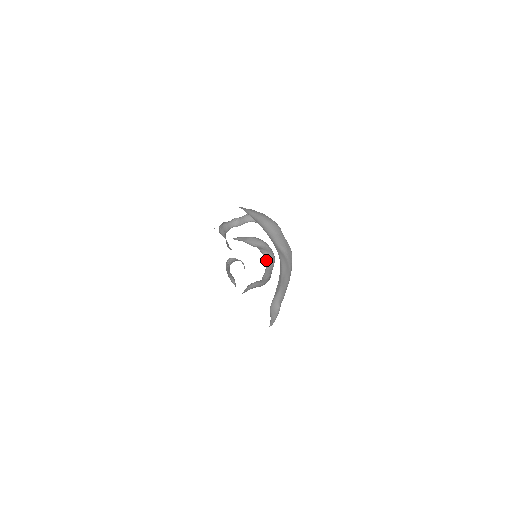
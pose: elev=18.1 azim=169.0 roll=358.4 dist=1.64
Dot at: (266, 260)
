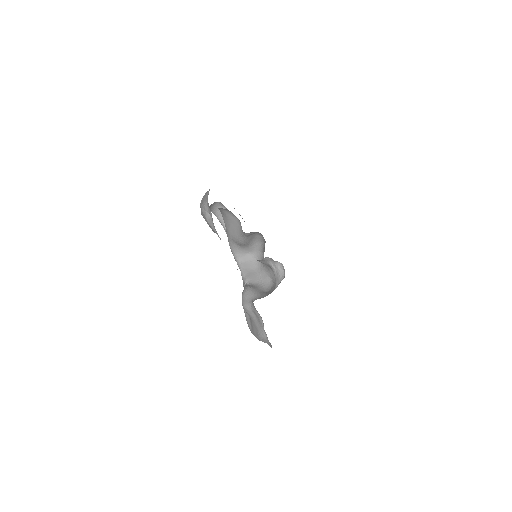
Dot at: (239, 260)
